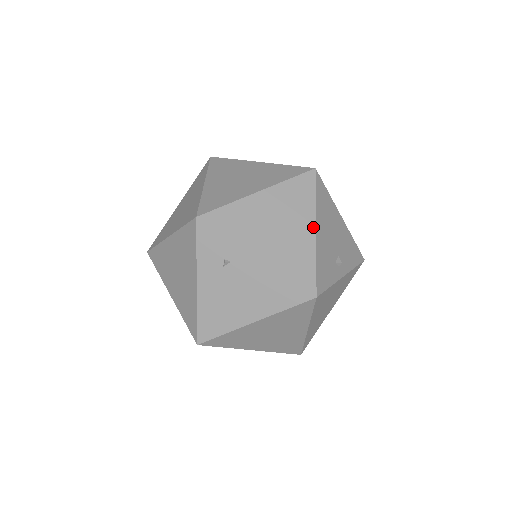
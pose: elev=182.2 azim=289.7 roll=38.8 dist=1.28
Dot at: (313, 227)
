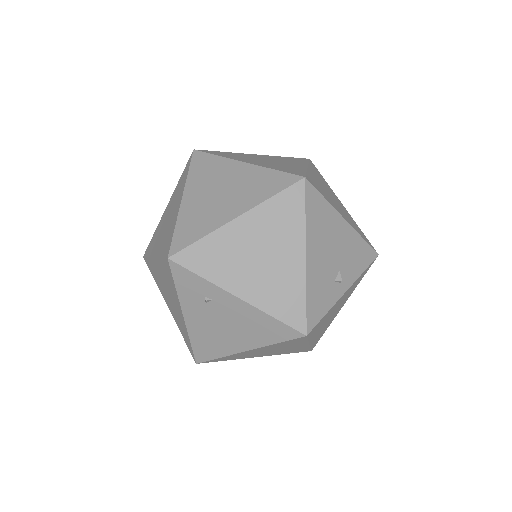
Dot at: (302, 254)
